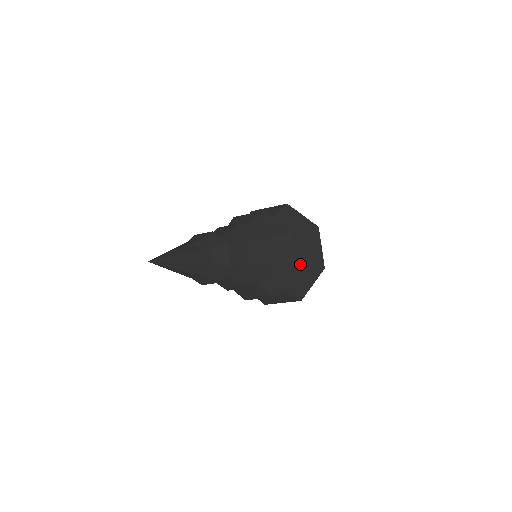
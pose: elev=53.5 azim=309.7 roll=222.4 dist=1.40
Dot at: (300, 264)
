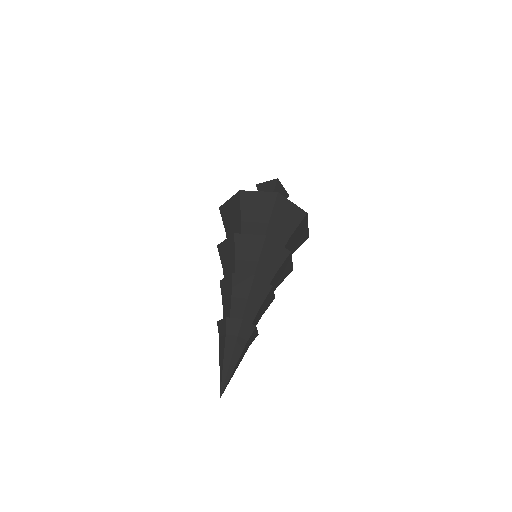
Dot at: (292, 253)
